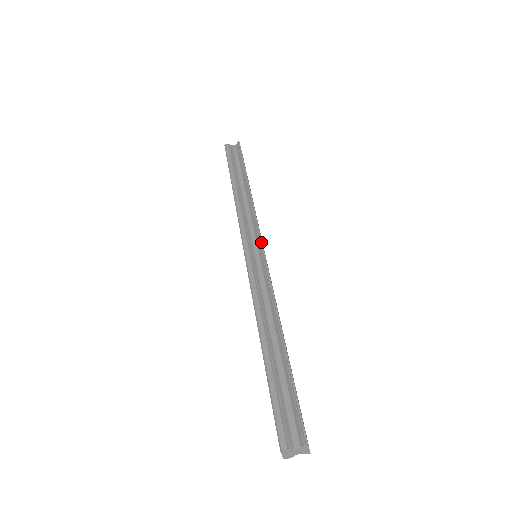
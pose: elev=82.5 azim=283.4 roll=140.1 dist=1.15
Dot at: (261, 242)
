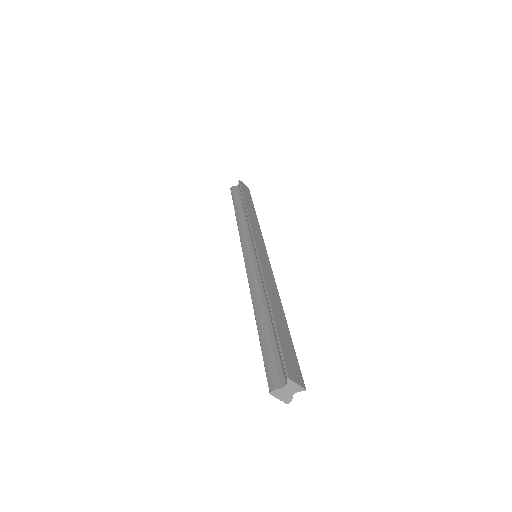
Dot at: (254, 243)
